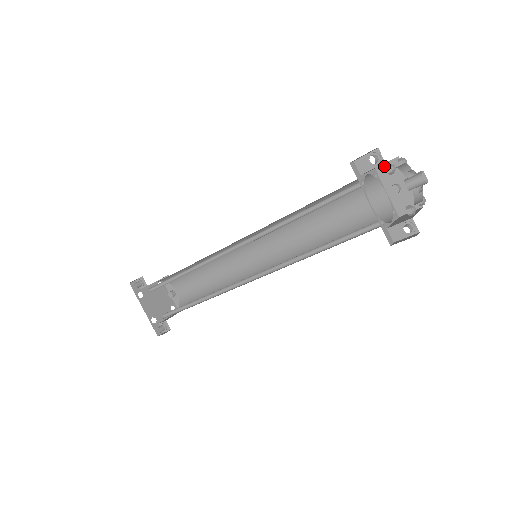
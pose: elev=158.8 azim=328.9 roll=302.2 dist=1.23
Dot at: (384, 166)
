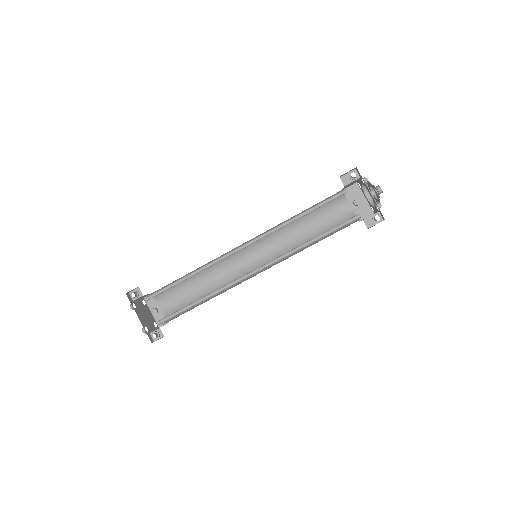
Dot at: (348, 189)
